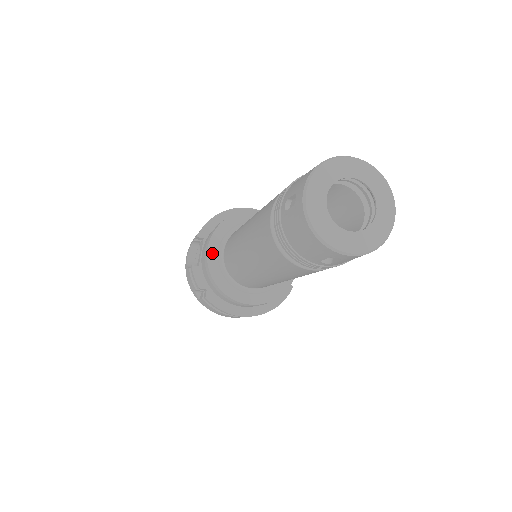
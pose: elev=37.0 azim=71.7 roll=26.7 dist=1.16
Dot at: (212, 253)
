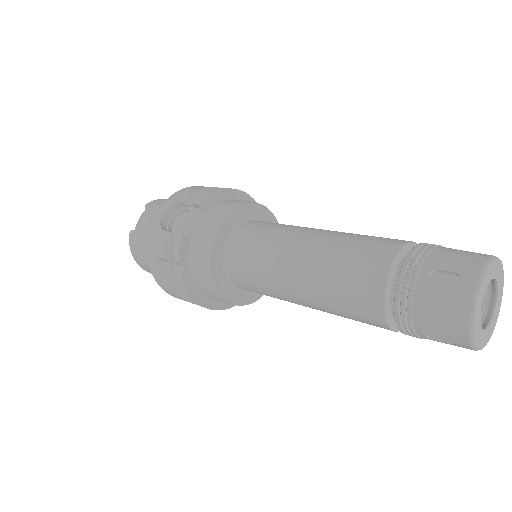
Dot at: (220, 235)
